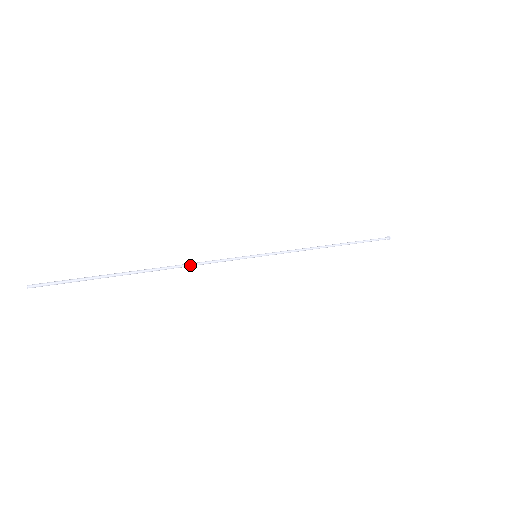
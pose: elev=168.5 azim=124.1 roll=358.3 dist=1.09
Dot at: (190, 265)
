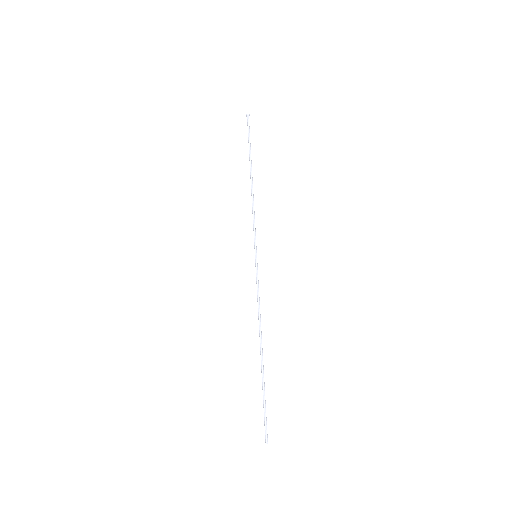
Dot at: (260, 317)
